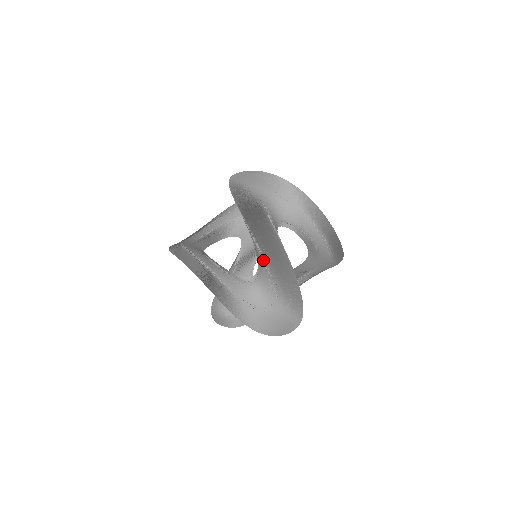
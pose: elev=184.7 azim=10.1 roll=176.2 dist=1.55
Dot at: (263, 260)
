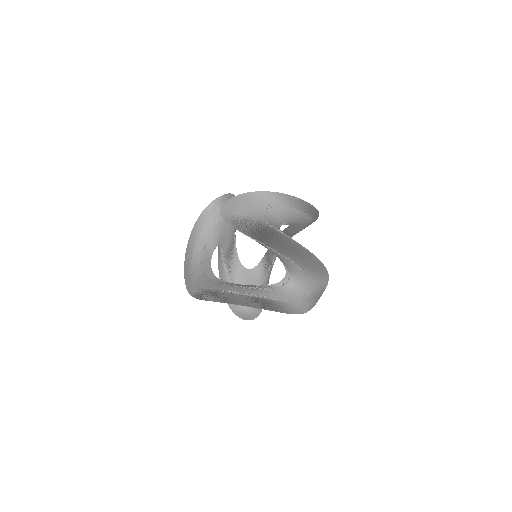
Dot at: (295, 265)
